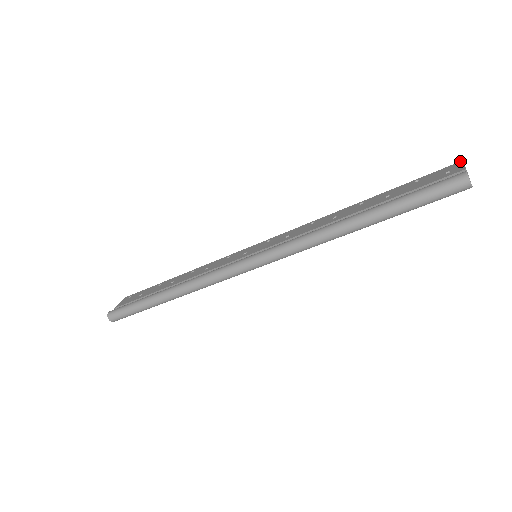
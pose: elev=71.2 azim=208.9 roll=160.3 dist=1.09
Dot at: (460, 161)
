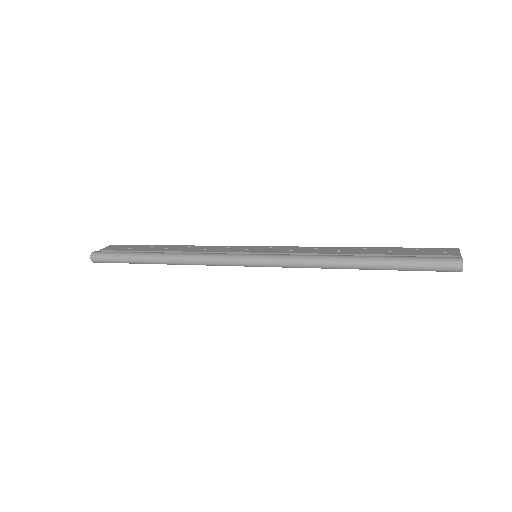
Dot at: (457, 248)
